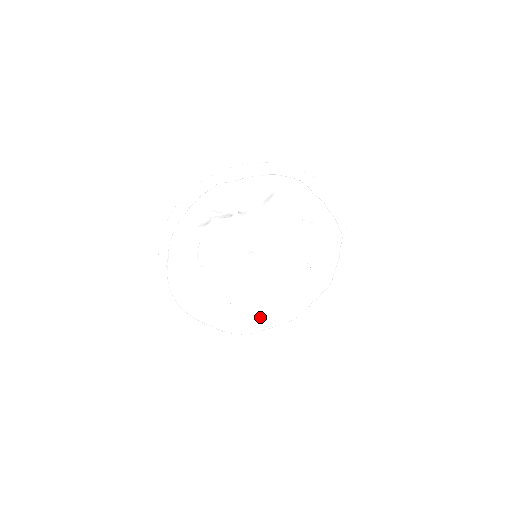
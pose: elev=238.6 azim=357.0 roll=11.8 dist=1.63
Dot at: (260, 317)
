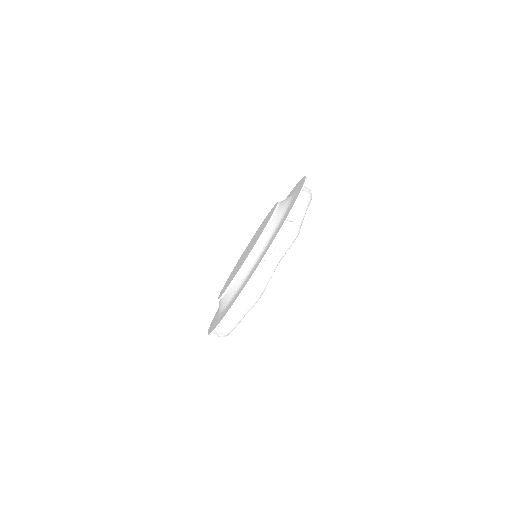
Dot at: occluded
